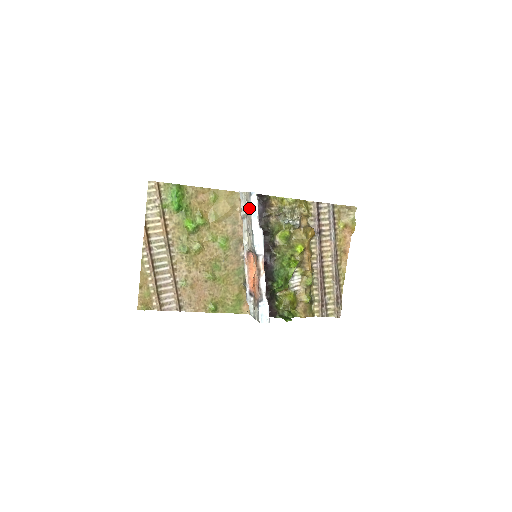
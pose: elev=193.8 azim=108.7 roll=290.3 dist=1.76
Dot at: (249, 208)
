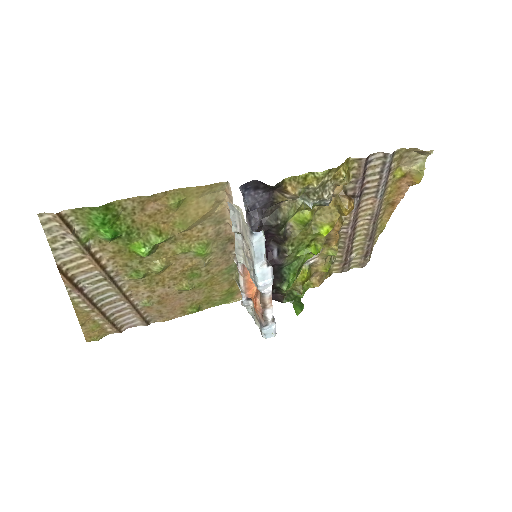
Dot at: (248, 244)
